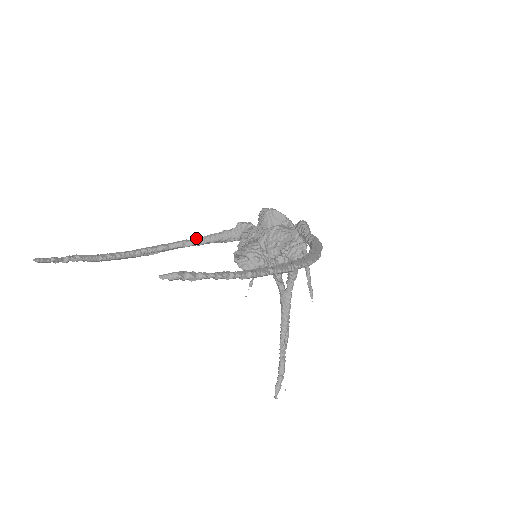
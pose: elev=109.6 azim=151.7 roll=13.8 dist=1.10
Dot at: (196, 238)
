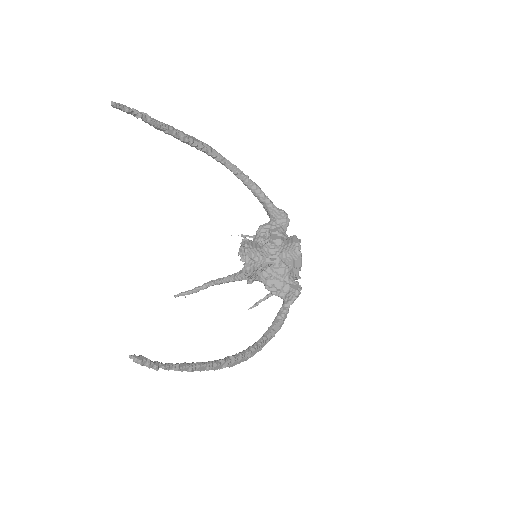
Dot at: (249, 179)
